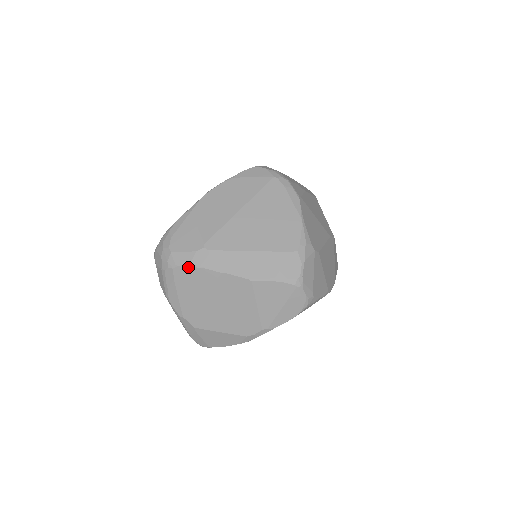
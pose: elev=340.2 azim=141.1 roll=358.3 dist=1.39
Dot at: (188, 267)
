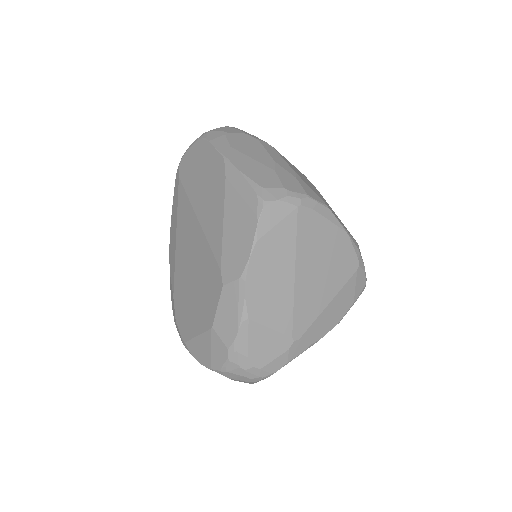
Dot at: occluded
